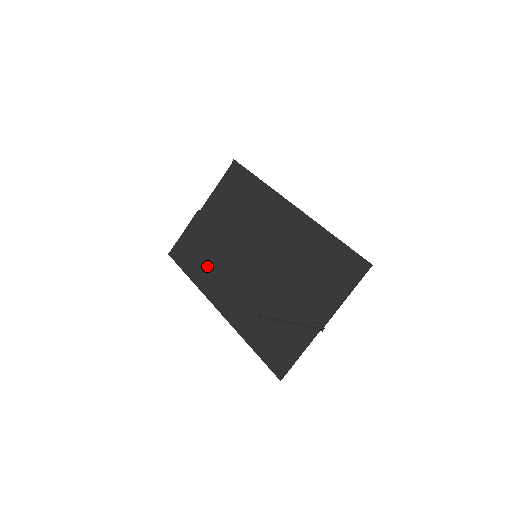
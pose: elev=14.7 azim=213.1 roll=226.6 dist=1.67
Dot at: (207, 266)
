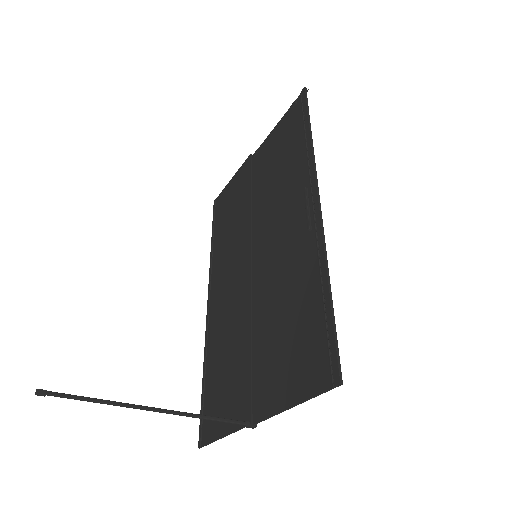
Dot at: (225, 238)
